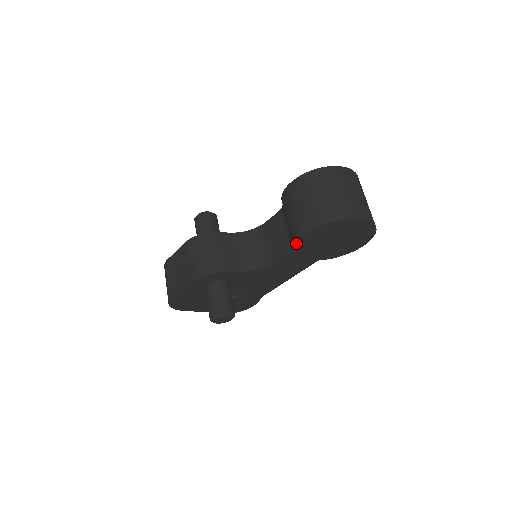
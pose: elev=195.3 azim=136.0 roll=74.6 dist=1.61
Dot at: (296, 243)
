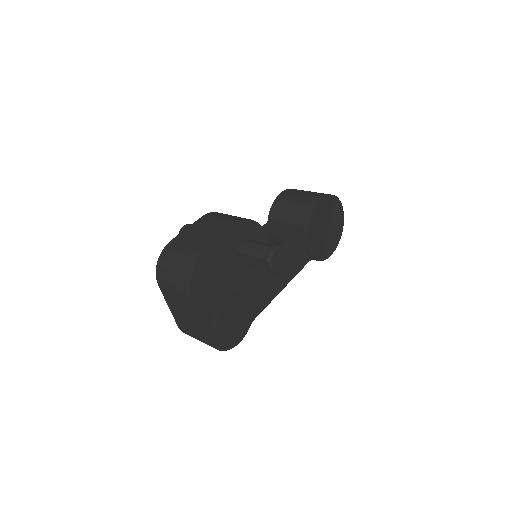
Dot at: (313, 209)
